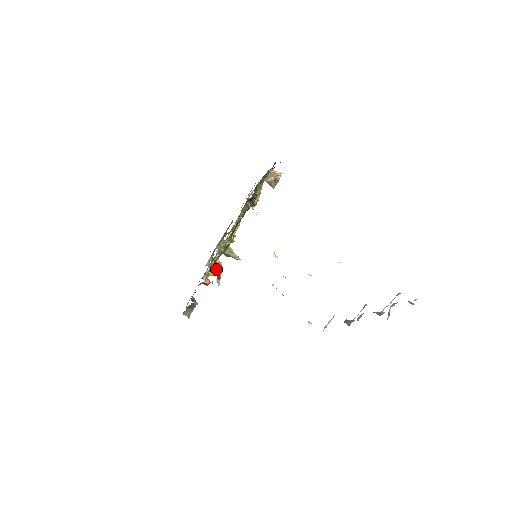
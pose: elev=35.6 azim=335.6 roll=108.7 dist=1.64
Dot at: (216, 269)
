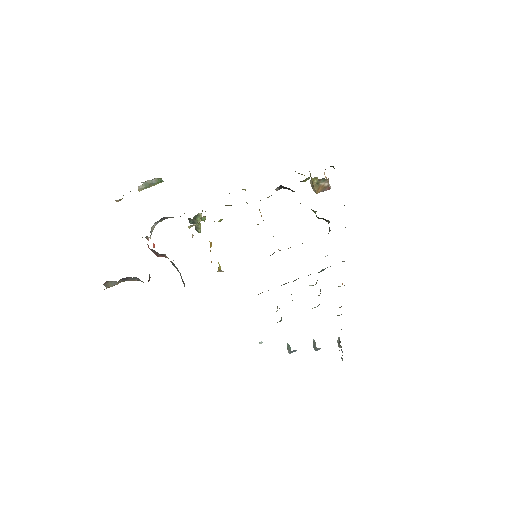
Dot at: occluded
